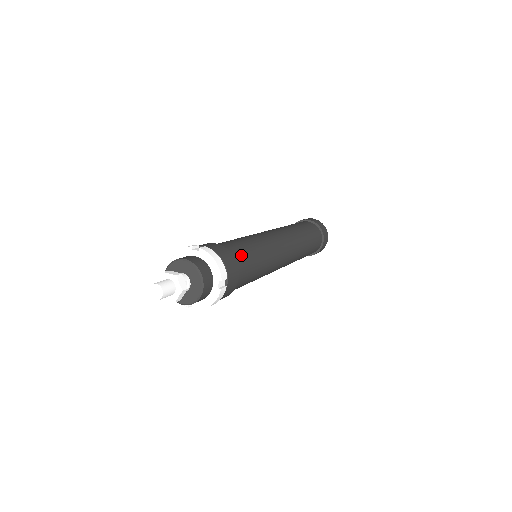
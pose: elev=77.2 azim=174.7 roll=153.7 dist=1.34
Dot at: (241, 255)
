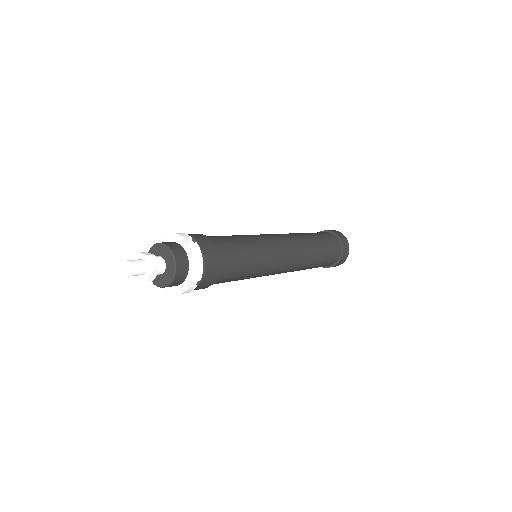
Dot at: (211, 236)
